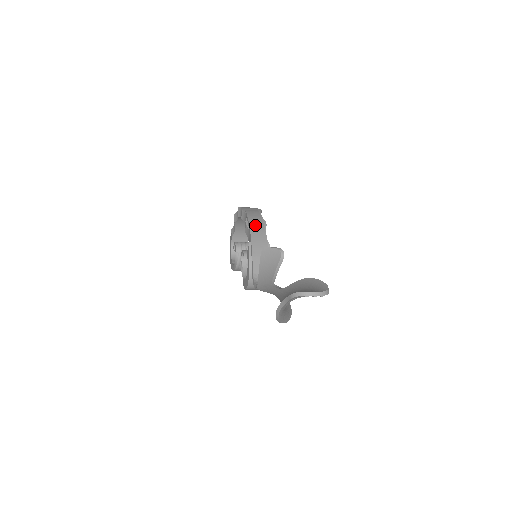
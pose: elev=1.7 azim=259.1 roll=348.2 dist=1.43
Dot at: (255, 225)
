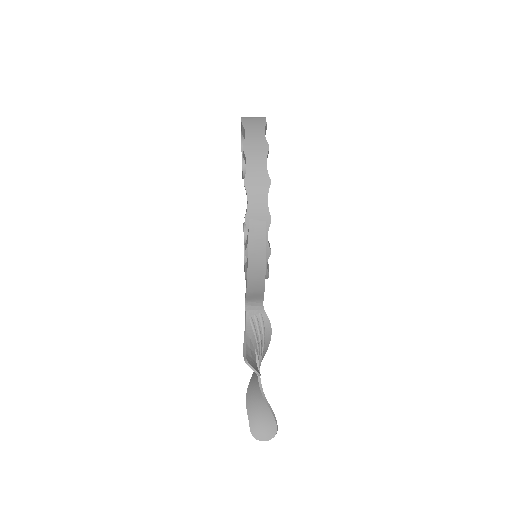
Dot at: (255, 264)
